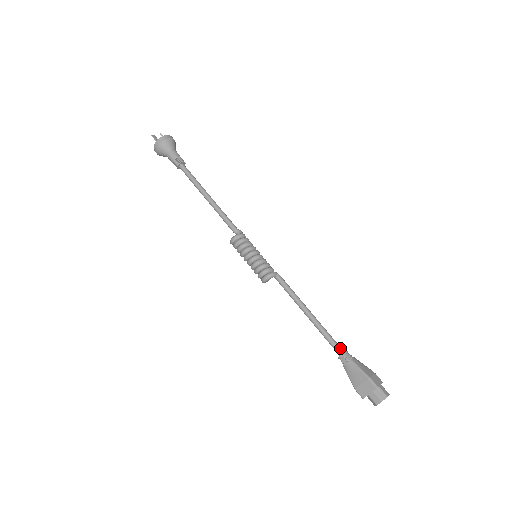
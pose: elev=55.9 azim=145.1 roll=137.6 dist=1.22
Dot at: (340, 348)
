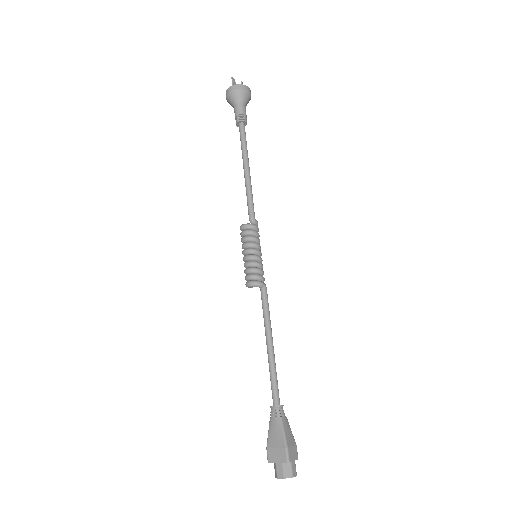
Dot at: (278, 398)
